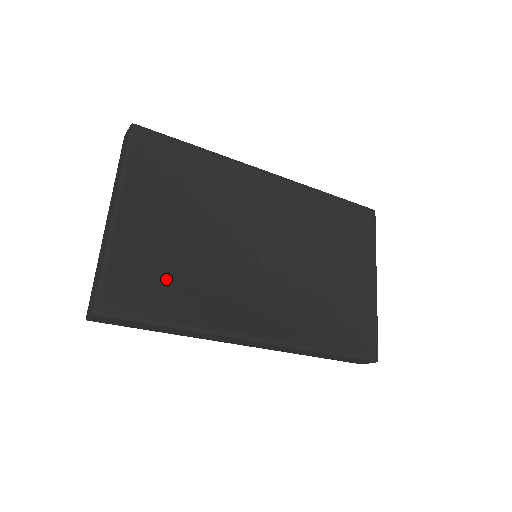
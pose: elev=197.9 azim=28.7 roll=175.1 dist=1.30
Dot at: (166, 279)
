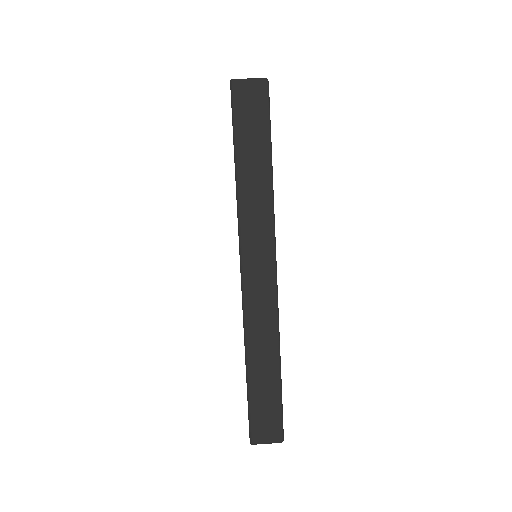
Dot at: occluded
